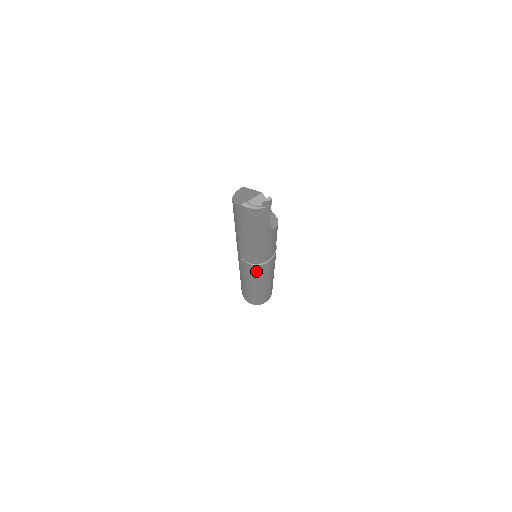
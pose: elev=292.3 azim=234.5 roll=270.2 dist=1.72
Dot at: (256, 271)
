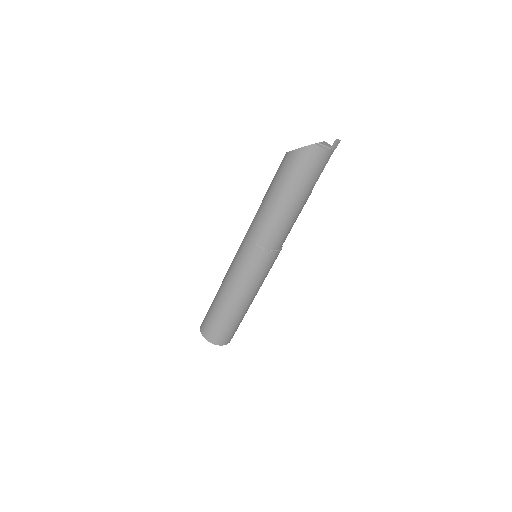
Dot at: (264, 264)
